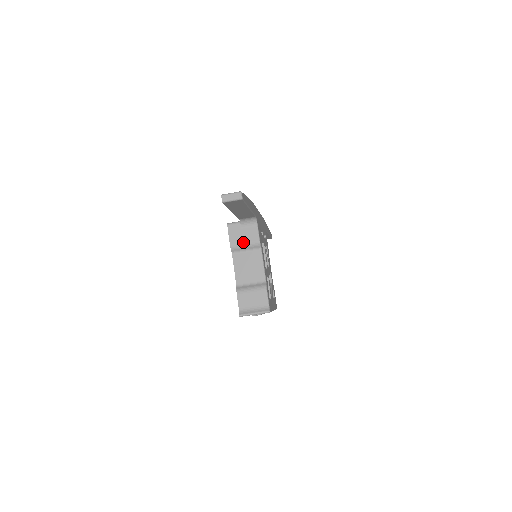
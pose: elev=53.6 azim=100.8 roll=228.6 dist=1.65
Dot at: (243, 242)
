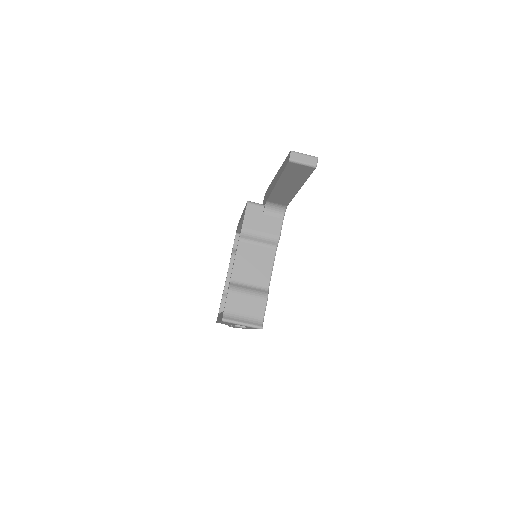
Dot at: (259, 231)
